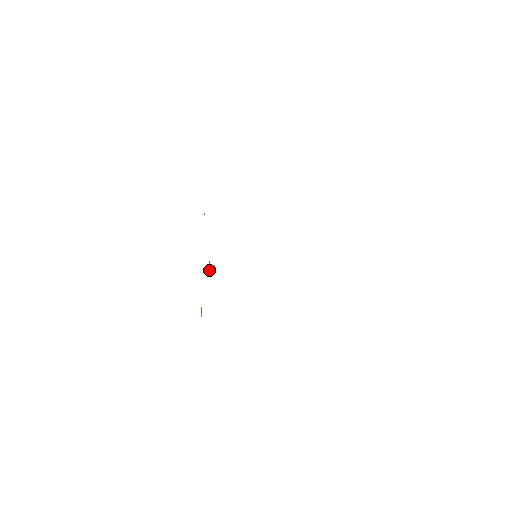
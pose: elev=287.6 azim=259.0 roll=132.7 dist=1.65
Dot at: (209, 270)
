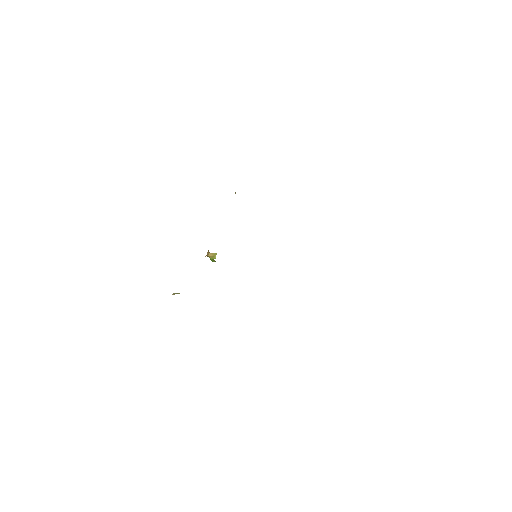
Dot at: (209, 254)
